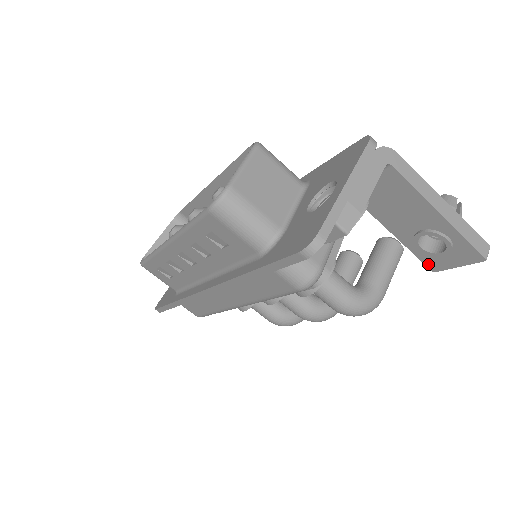
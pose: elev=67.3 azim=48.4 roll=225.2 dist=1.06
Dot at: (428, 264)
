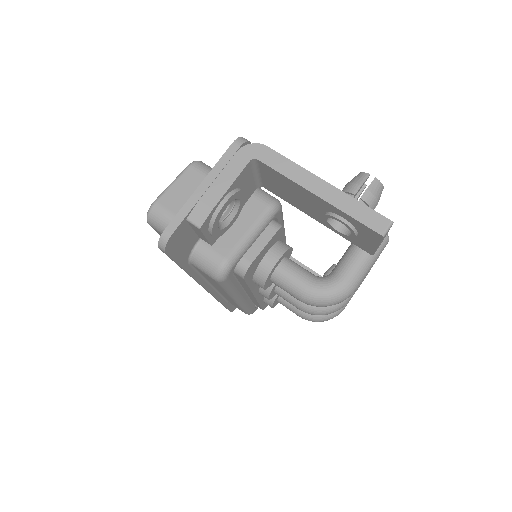
Dot at: (362, 247)
